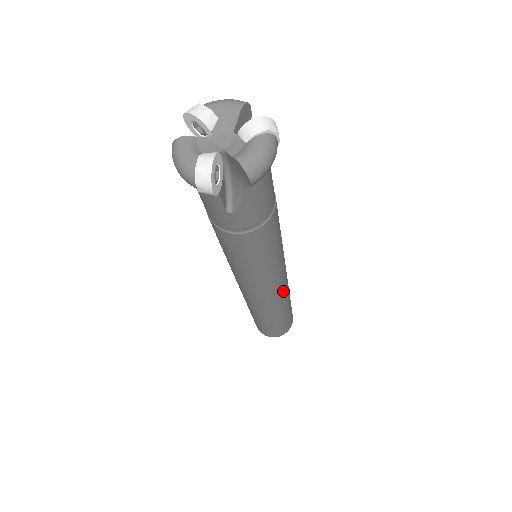
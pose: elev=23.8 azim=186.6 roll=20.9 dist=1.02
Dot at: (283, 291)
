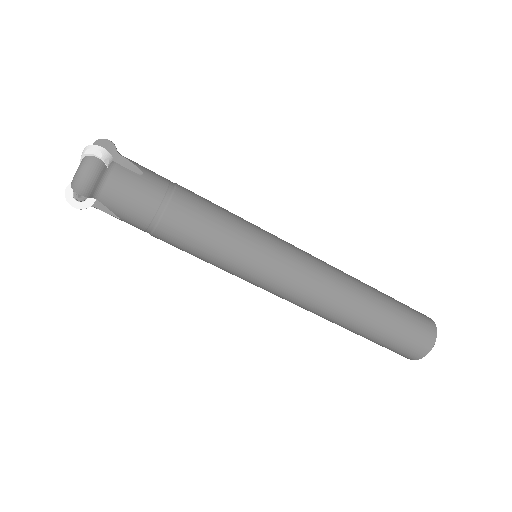
Dot at: (315, 292)
